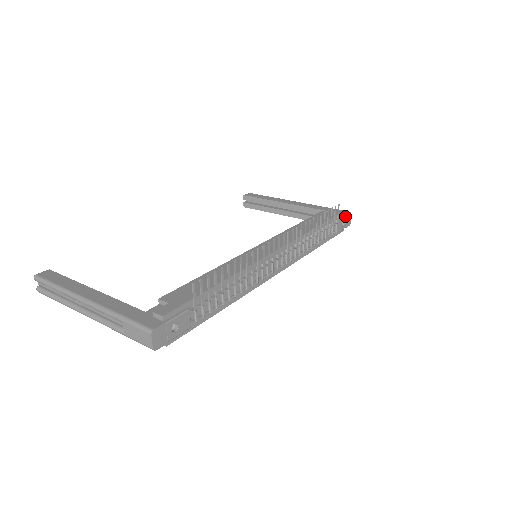
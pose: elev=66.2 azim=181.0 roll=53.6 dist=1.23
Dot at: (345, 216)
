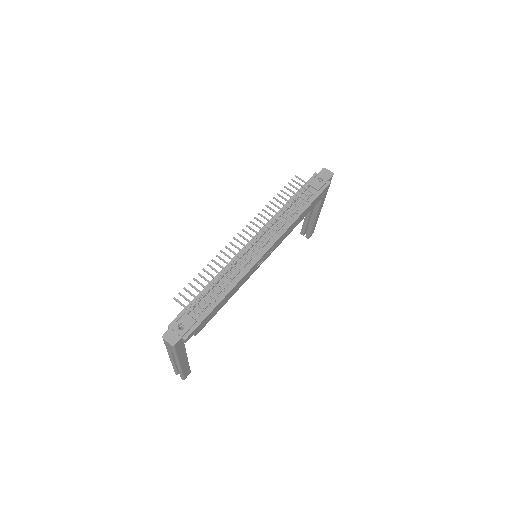
Dot at: (318, 175)
